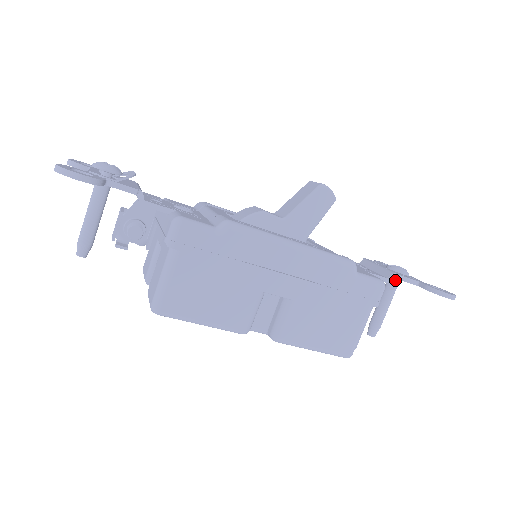
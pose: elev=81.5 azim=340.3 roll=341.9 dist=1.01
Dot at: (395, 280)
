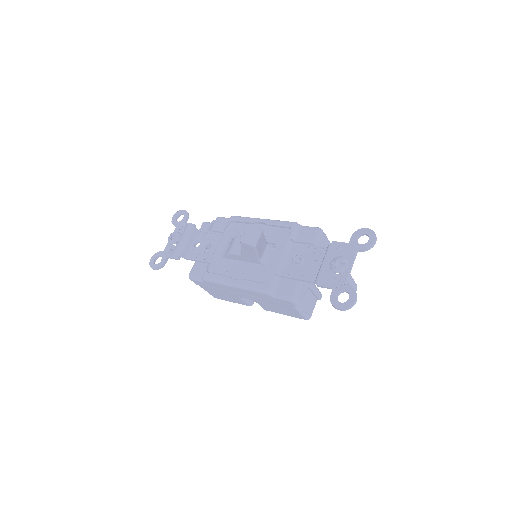
Dot at: occluded
